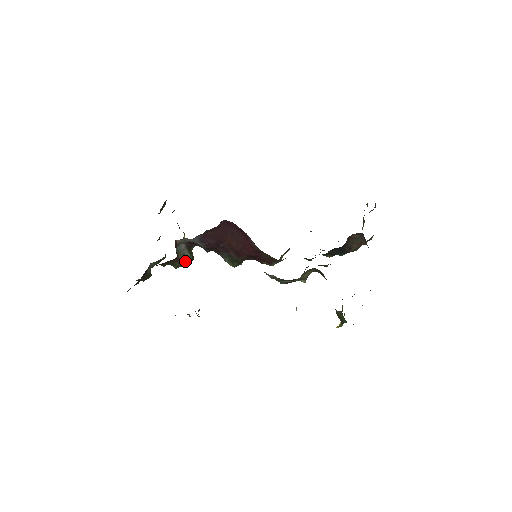
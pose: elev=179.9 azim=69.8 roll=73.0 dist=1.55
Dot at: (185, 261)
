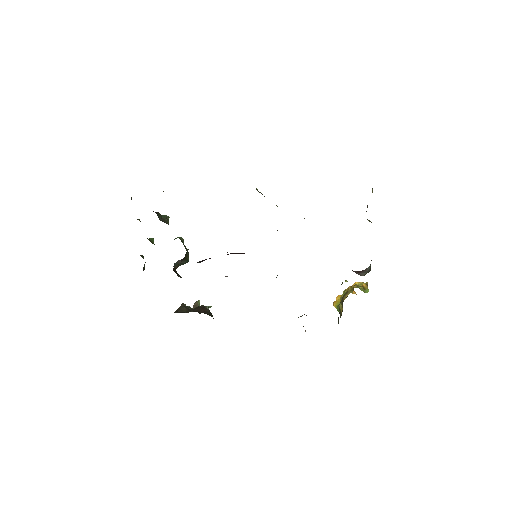
Dot at: (183, 264)
